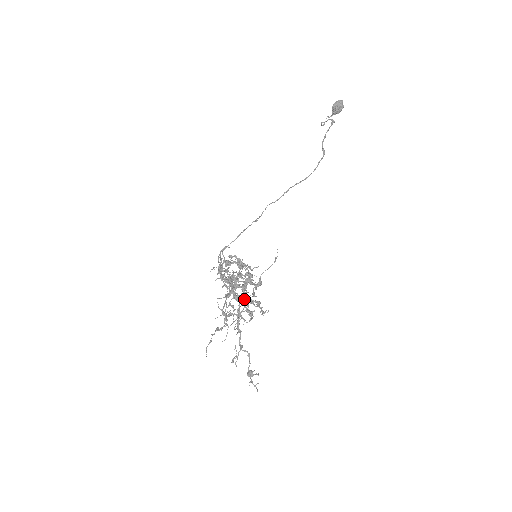
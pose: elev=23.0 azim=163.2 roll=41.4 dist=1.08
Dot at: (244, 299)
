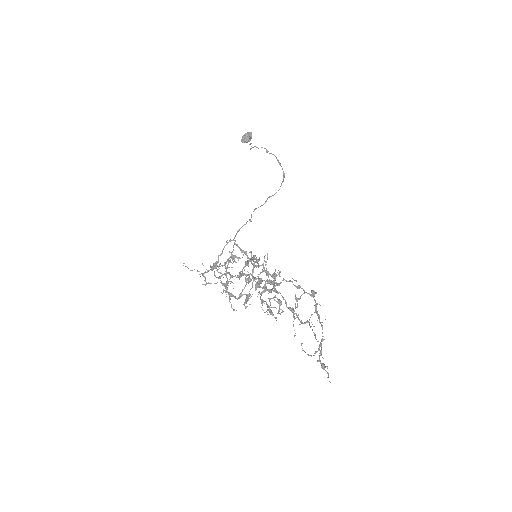
Dot at: (249, 298)
